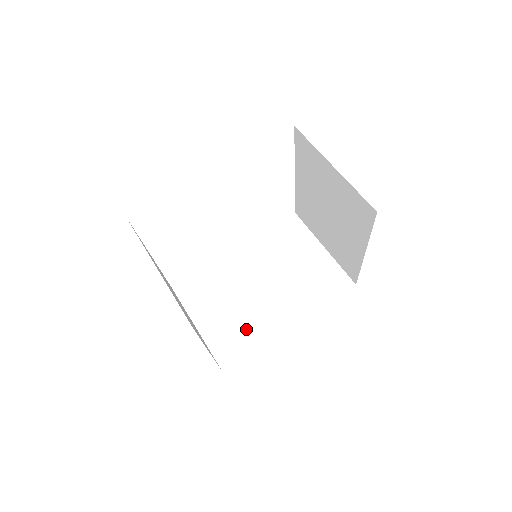
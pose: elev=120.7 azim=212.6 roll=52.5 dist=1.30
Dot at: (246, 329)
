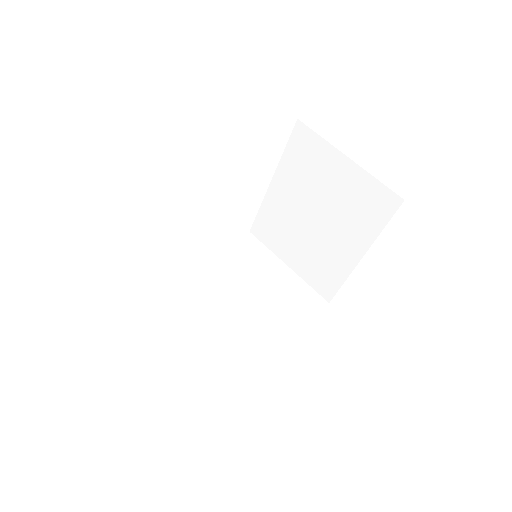
Dot at: (226, 355)
